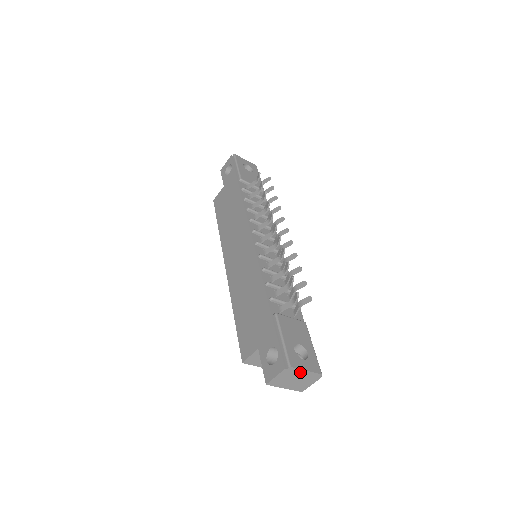
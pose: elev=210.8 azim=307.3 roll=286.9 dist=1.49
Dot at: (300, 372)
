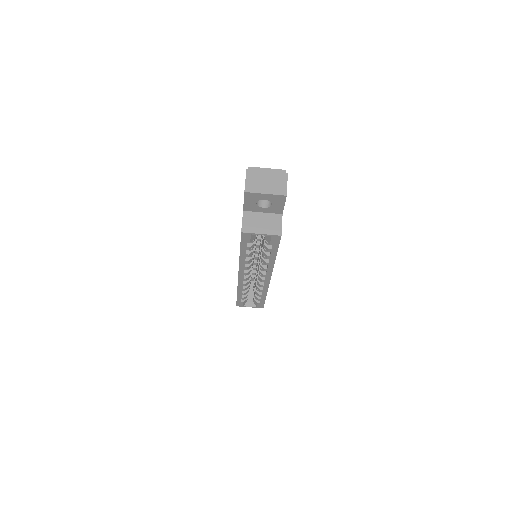
Dot at: (263, 171)
